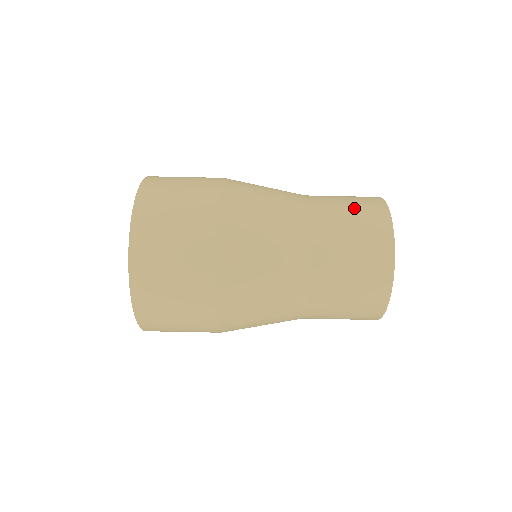
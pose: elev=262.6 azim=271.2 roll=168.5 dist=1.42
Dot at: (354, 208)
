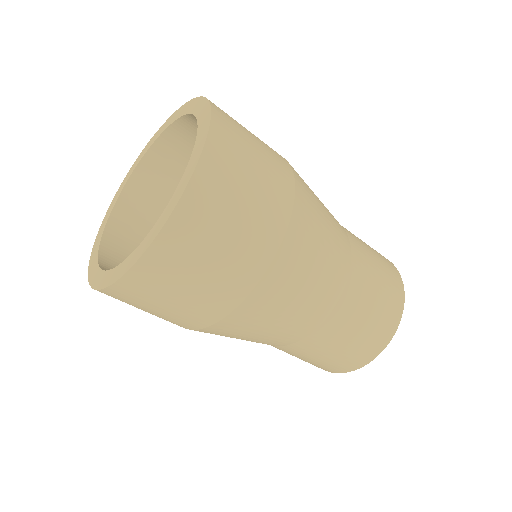
Dot at: (346, 350)
